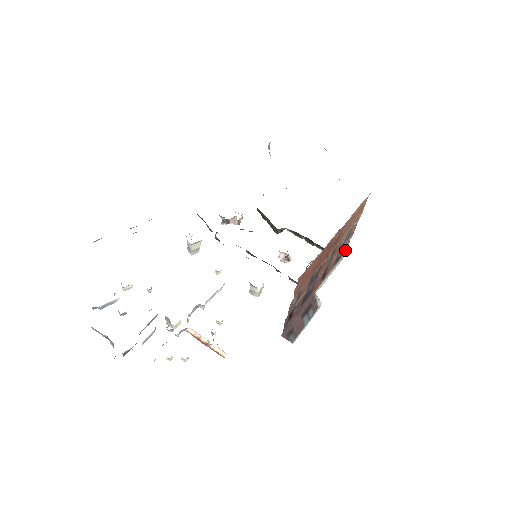
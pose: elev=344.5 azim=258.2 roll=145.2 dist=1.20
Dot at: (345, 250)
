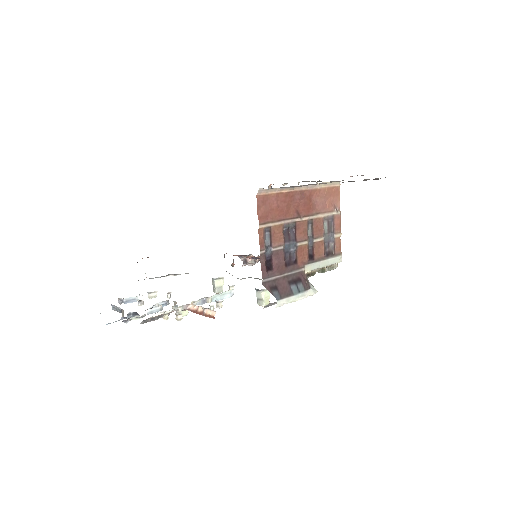
Dot at: (339, 252)
